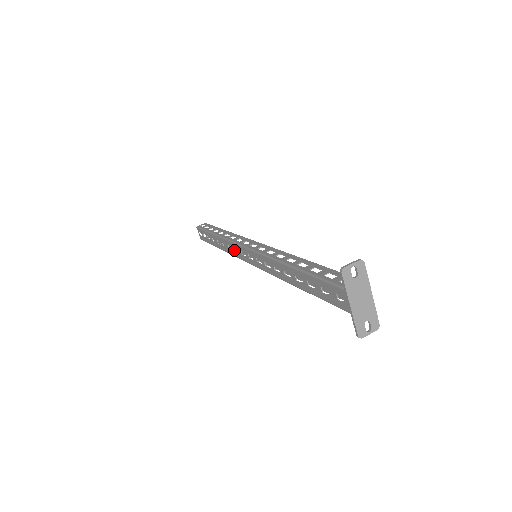
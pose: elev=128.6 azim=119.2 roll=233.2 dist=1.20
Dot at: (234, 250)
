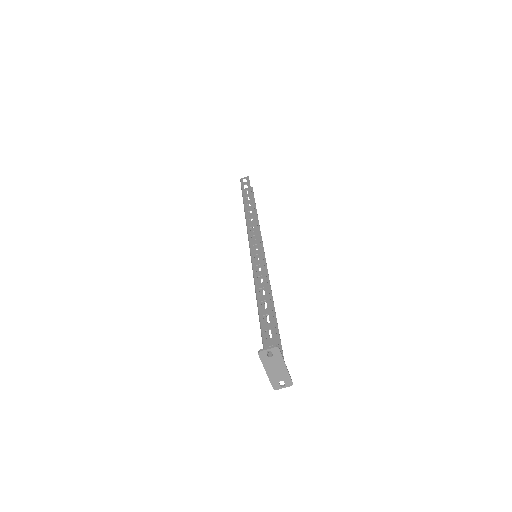
Dot at: occluded
